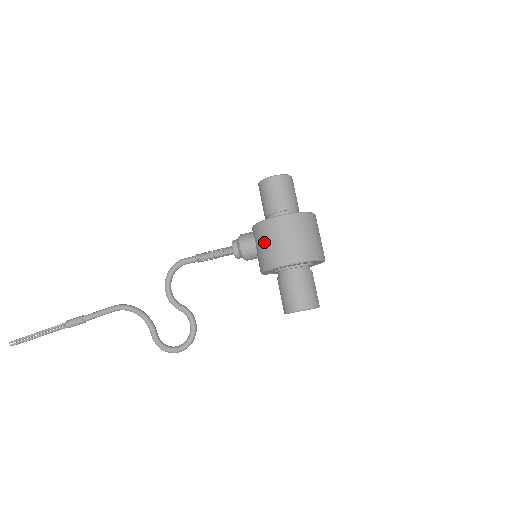
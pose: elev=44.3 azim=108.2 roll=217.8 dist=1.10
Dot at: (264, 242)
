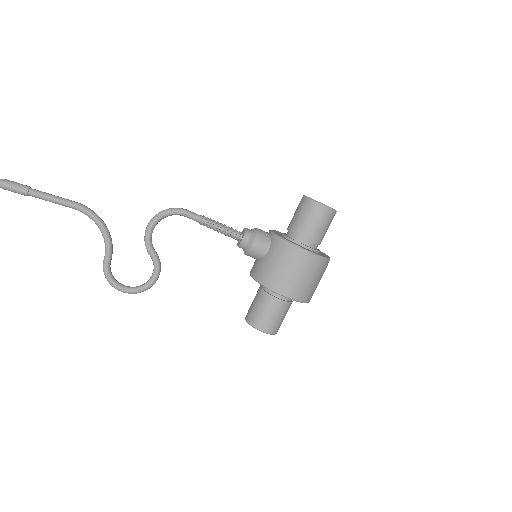
Dot at: (280, 262)
